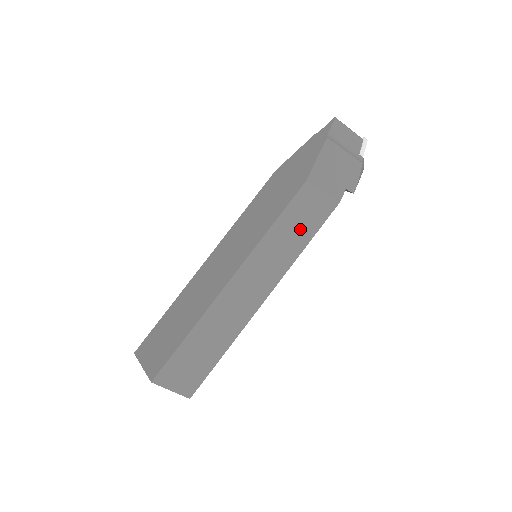
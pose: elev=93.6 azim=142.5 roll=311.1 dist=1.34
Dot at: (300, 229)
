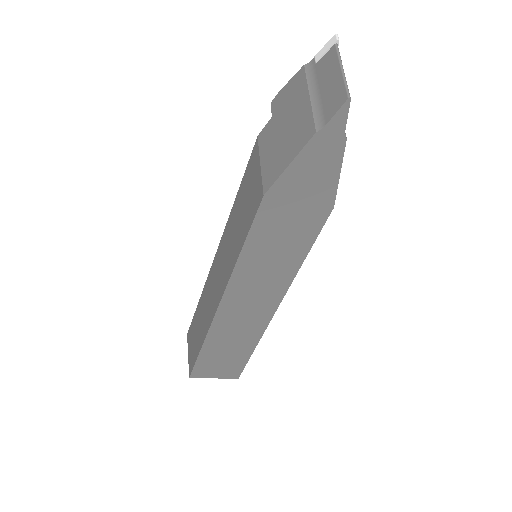
Dot at: occluded
